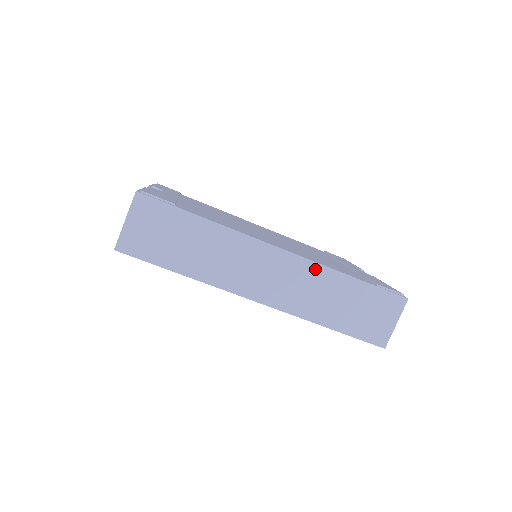
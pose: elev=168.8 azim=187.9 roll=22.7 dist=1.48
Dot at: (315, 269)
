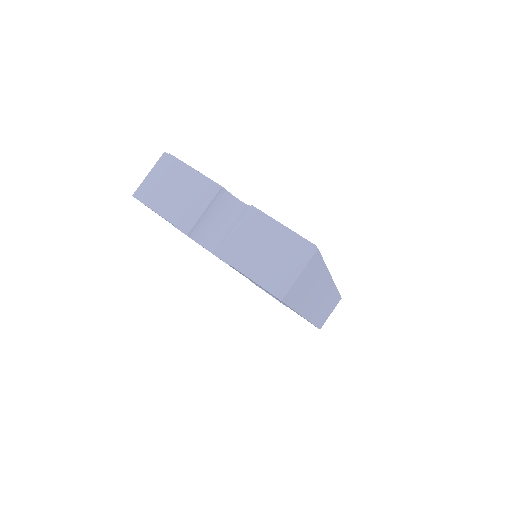
Dot at: (333, 290)
